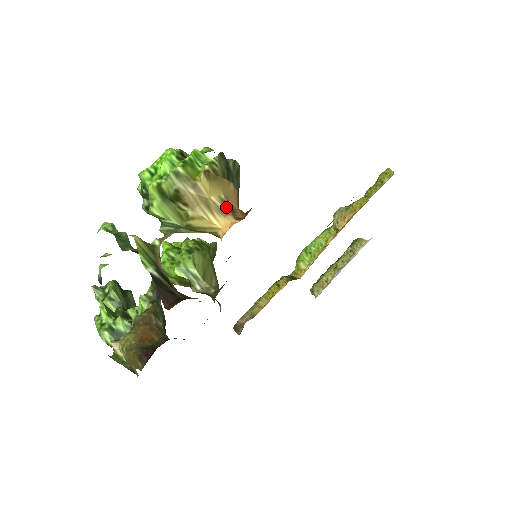
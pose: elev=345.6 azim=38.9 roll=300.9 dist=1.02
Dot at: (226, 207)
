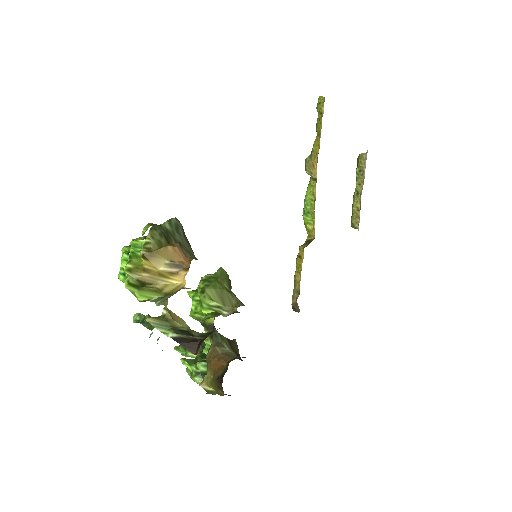
Dot at: (174, 267)
